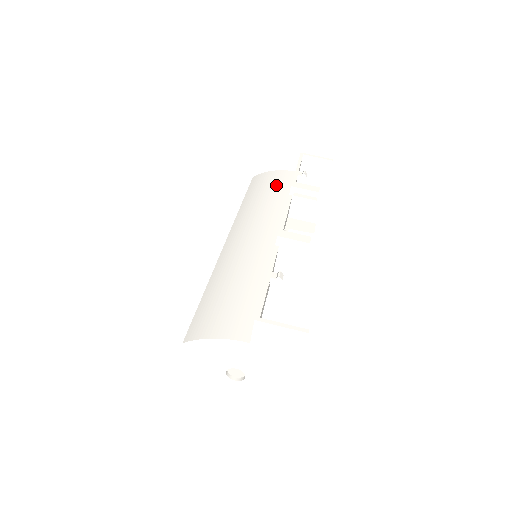
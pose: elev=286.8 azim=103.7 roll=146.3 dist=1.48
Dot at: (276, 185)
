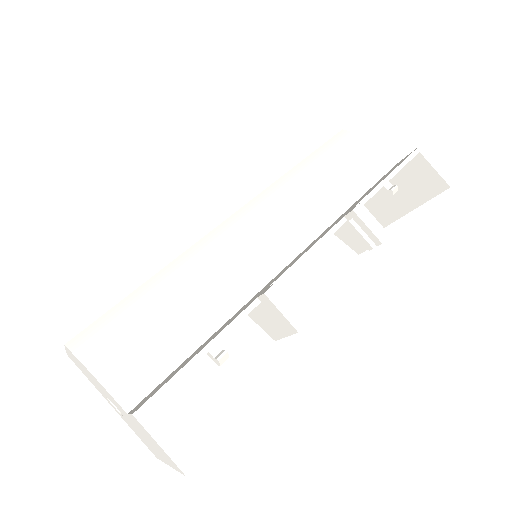
Dot at: (354, 170)
